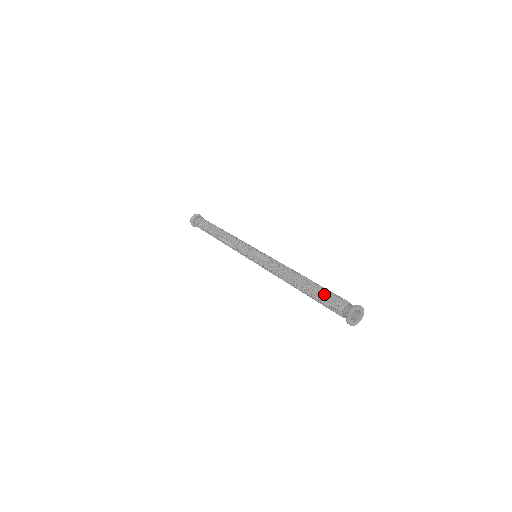
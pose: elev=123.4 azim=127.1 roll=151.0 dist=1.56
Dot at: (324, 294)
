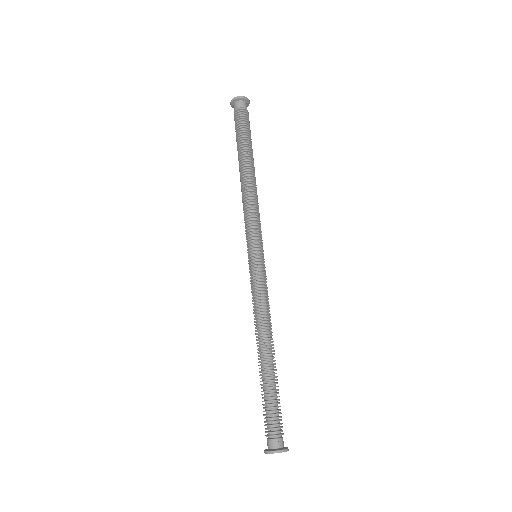
Dot at: (269, 401)
